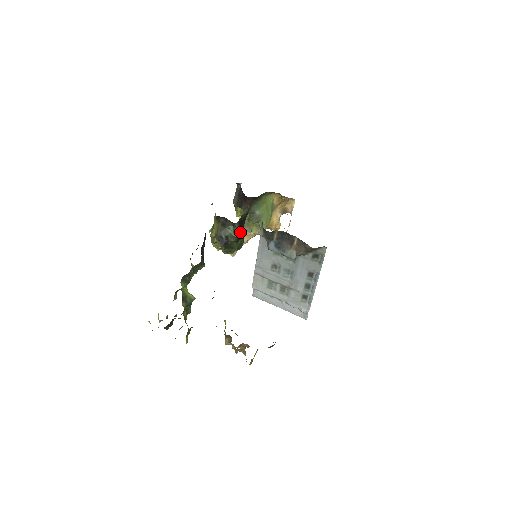
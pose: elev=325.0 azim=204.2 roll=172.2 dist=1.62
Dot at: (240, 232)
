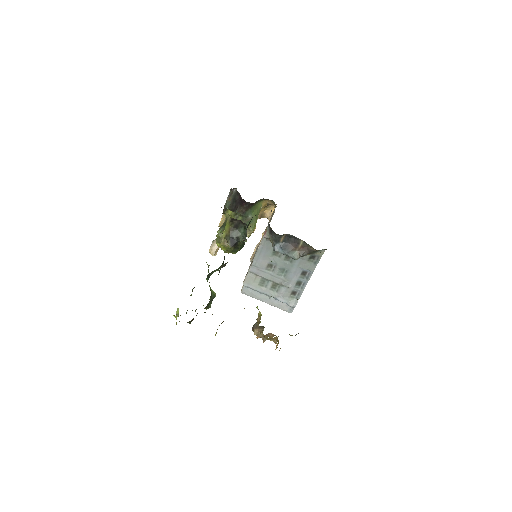
Dot at: occluded
